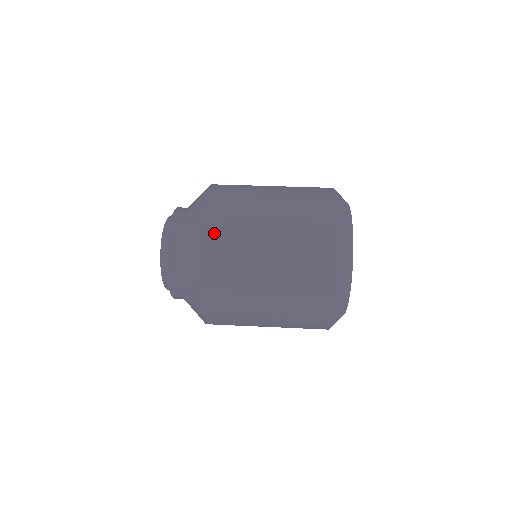
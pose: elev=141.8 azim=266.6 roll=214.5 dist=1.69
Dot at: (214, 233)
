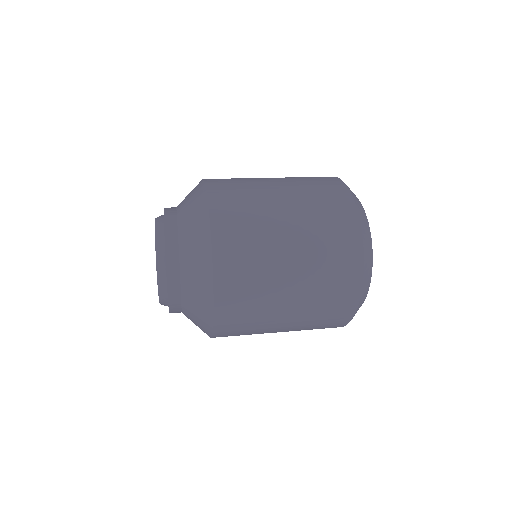
Dot at: (220, 186)
